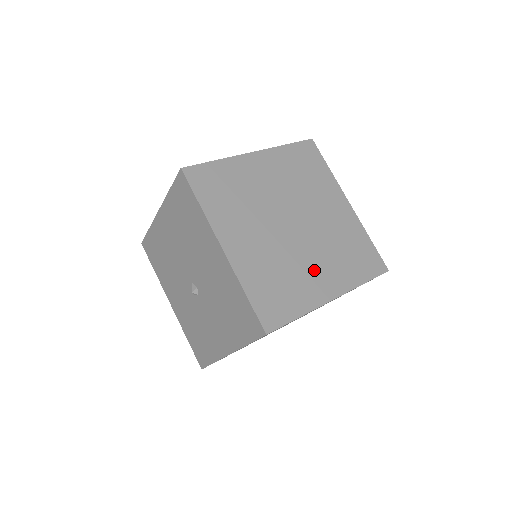
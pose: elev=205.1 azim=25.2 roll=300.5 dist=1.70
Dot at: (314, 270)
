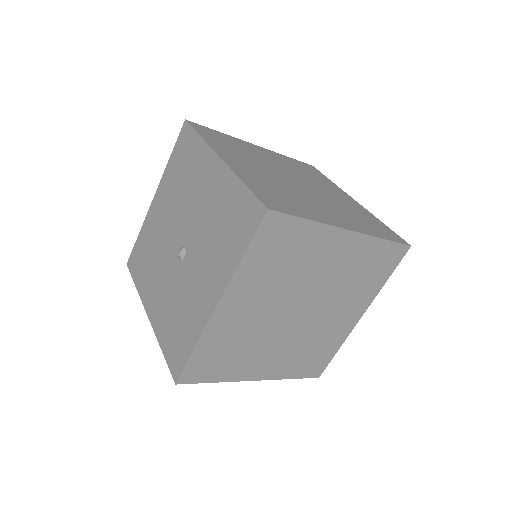
Dot at: (323, 208)
